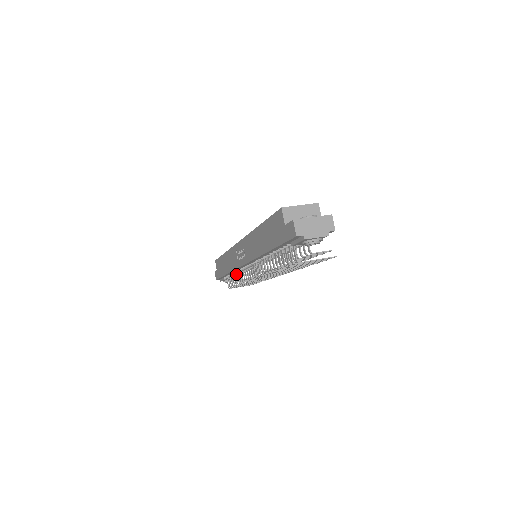
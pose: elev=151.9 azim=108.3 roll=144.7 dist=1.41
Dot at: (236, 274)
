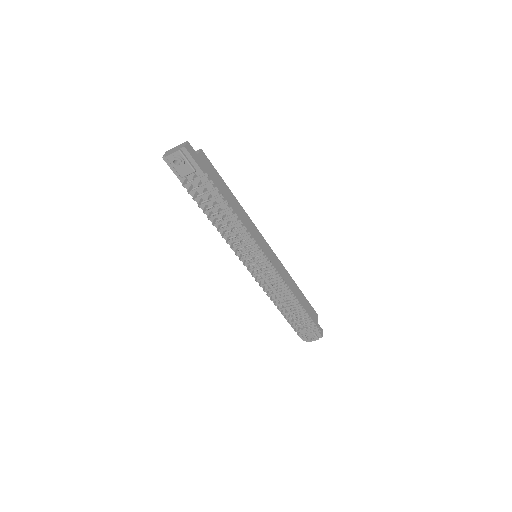
Dot at: (278, 302)
